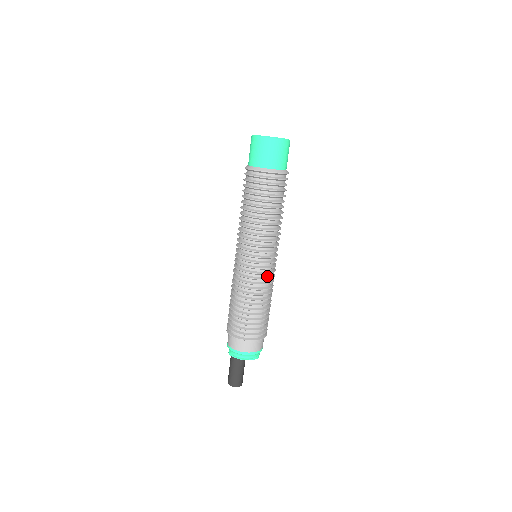
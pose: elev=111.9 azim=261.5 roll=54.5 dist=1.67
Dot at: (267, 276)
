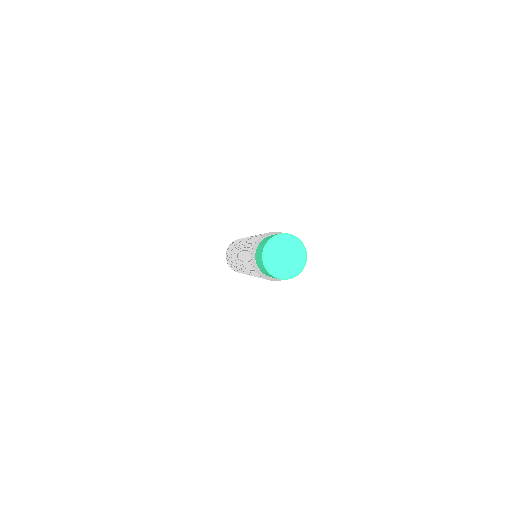
Dot at: occluded
